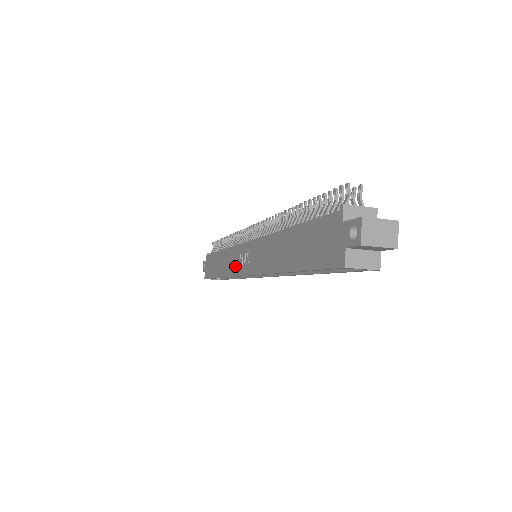
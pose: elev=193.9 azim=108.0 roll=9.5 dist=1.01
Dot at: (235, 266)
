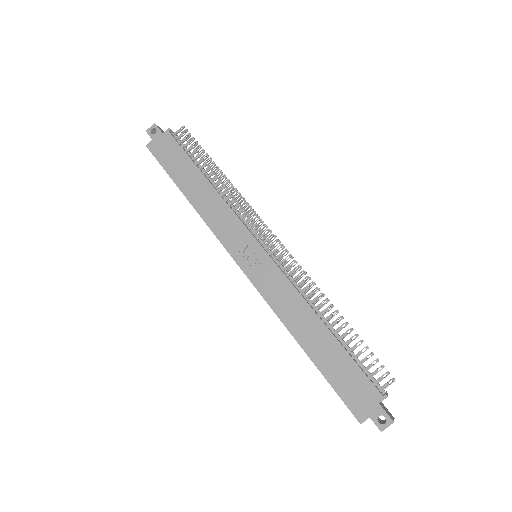
Dot at: (228, 237)
